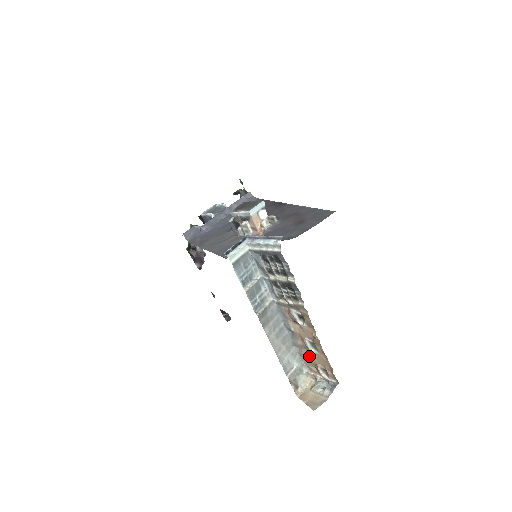
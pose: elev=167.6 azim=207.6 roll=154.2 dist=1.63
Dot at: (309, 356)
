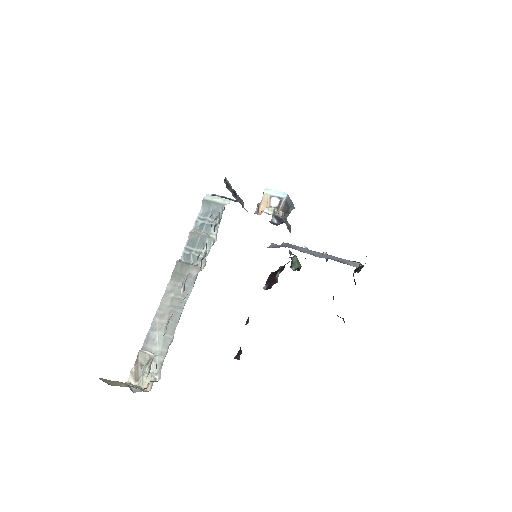
Dot at: occluded
